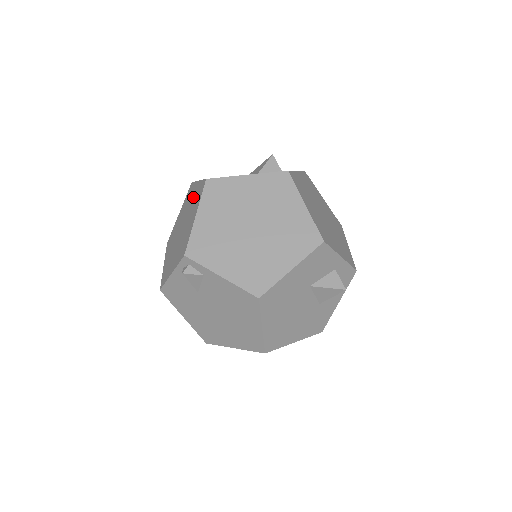
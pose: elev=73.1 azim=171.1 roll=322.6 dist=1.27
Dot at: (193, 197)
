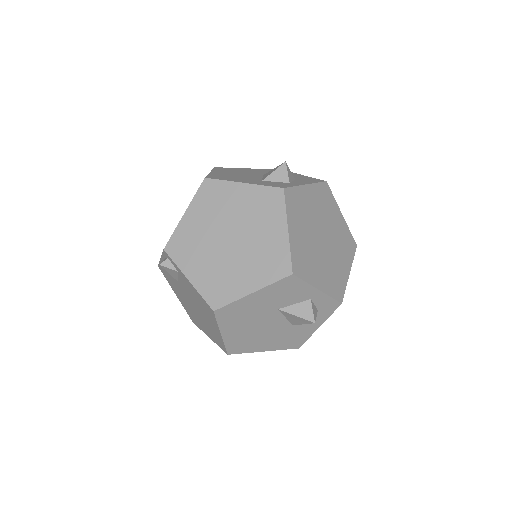
Dot at: occluded
